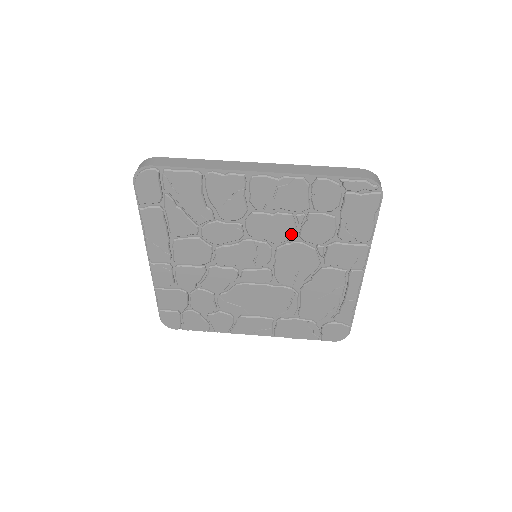
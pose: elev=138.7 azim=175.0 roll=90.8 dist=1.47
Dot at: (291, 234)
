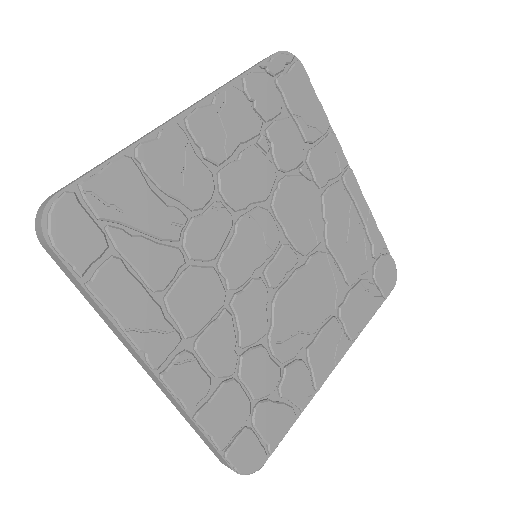
Dot at: (271, 172)
